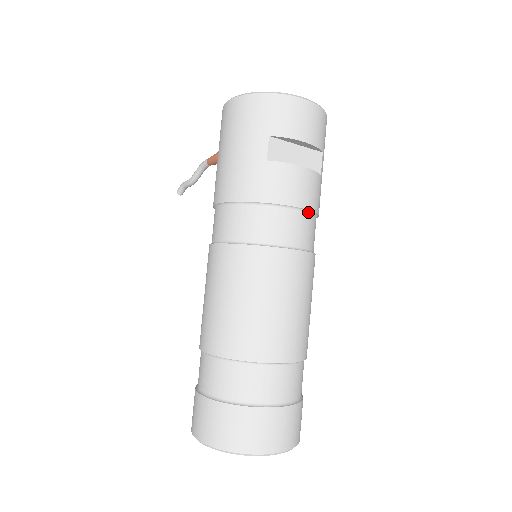
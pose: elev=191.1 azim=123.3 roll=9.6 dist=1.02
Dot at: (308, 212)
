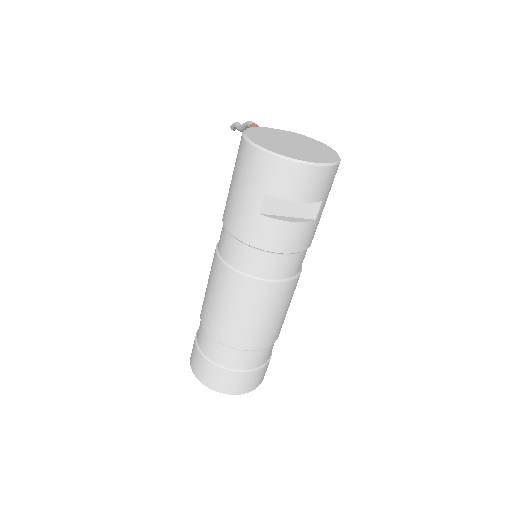
Dot at: (293, 253)
